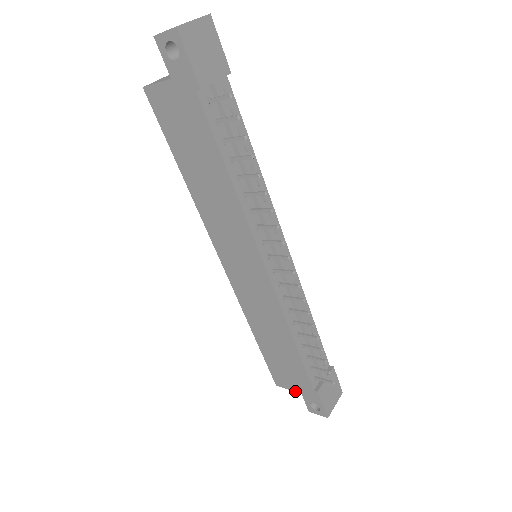
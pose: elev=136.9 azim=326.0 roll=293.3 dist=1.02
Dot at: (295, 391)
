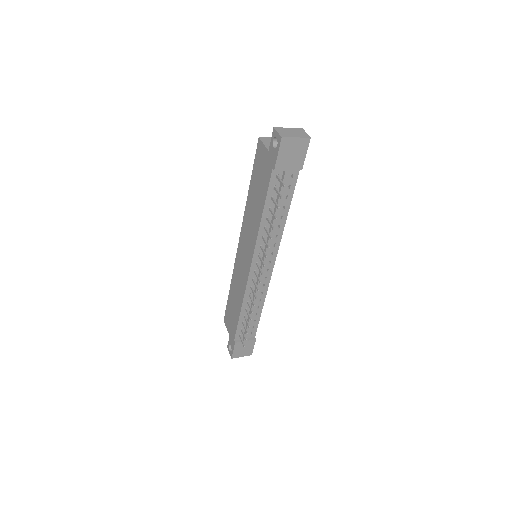
Dot at: (228, 332)
